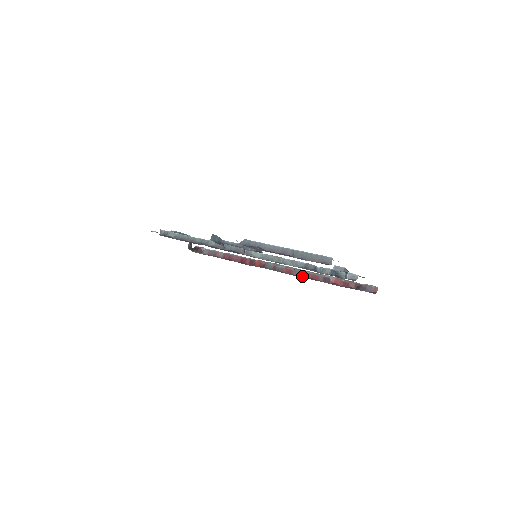
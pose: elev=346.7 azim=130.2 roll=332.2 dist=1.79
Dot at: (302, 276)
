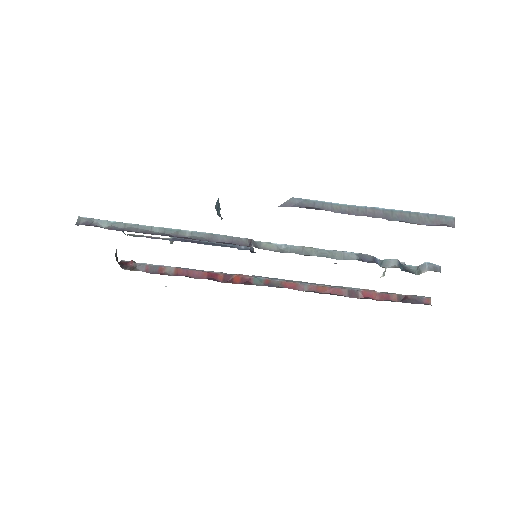
Dot at: (315, 291)
